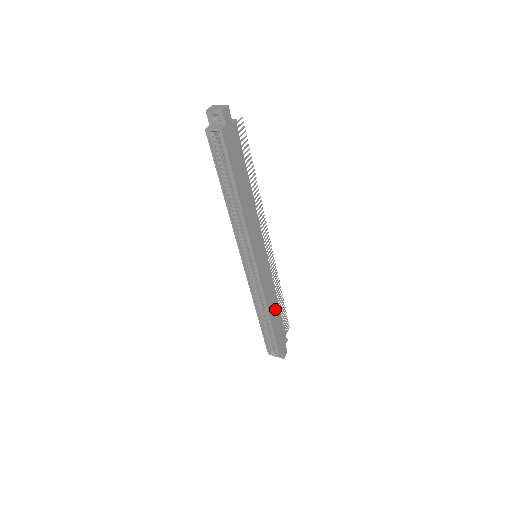
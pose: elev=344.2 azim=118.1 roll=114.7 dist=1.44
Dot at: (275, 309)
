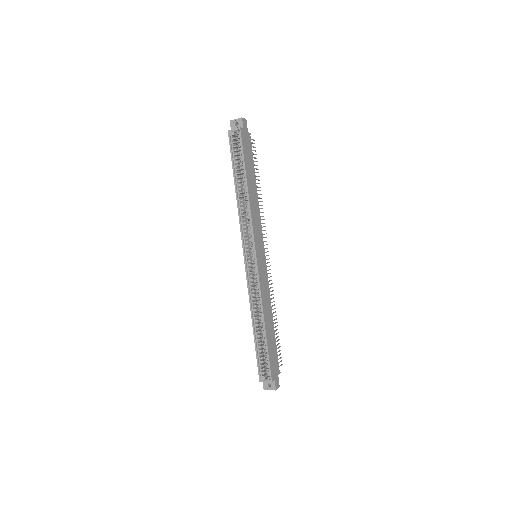
Dot at: (270, 321)
